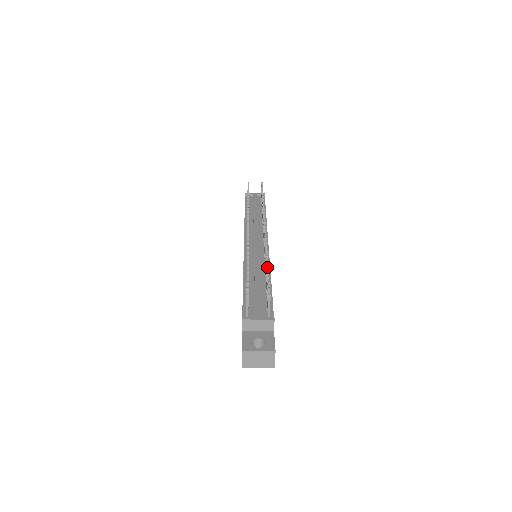
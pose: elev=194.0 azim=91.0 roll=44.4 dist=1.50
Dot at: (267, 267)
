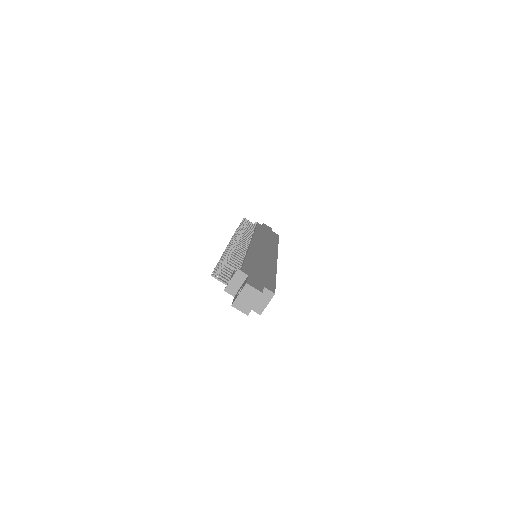
Dot at: (226, 250)
